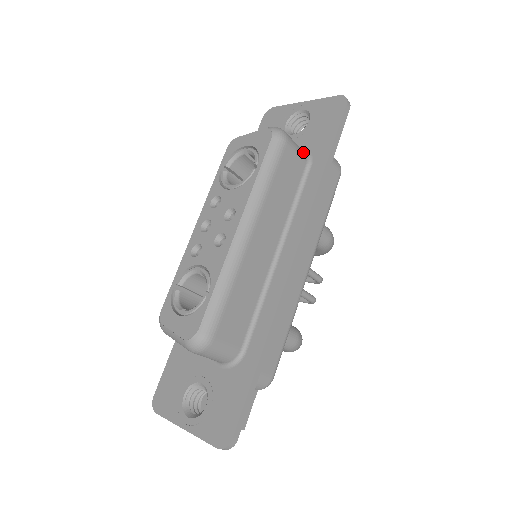
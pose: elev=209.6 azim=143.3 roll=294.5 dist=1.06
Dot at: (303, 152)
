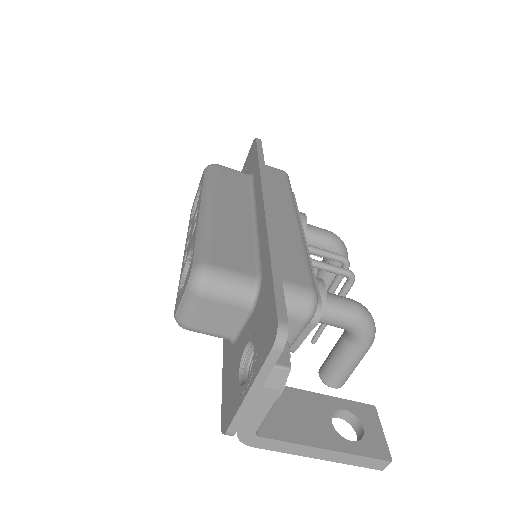
Dot at: occluded
